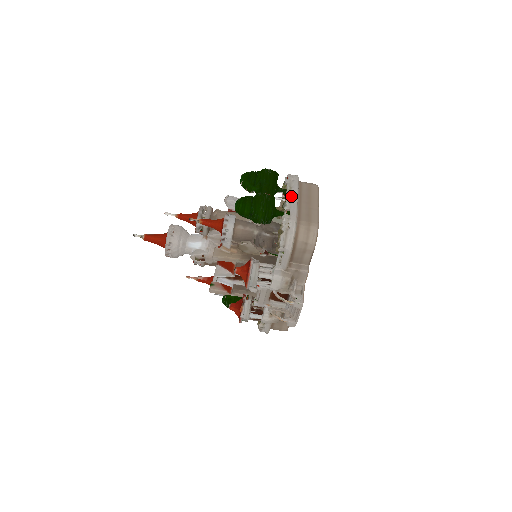
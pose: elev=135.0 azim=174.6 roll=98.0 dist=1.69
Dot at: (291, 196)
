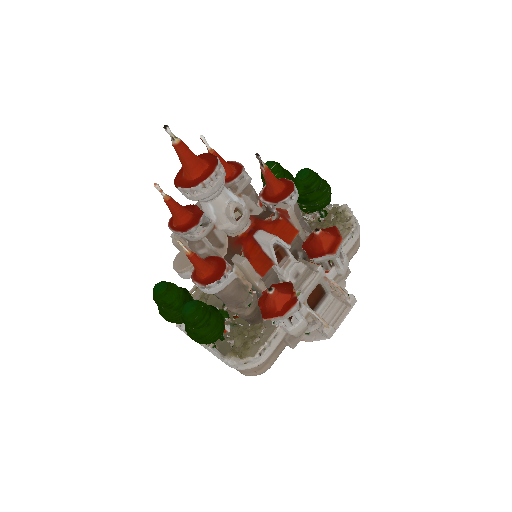
Dot at: occluded
